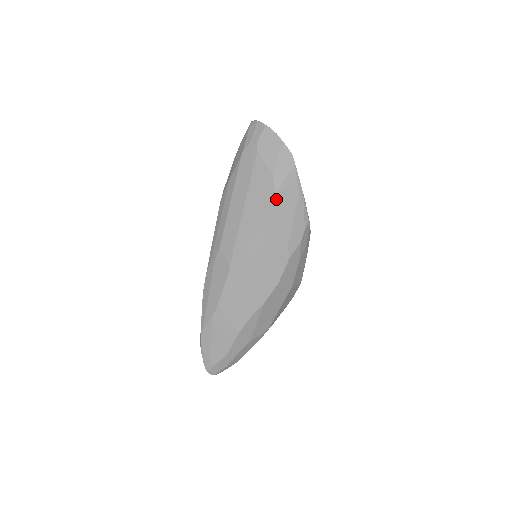
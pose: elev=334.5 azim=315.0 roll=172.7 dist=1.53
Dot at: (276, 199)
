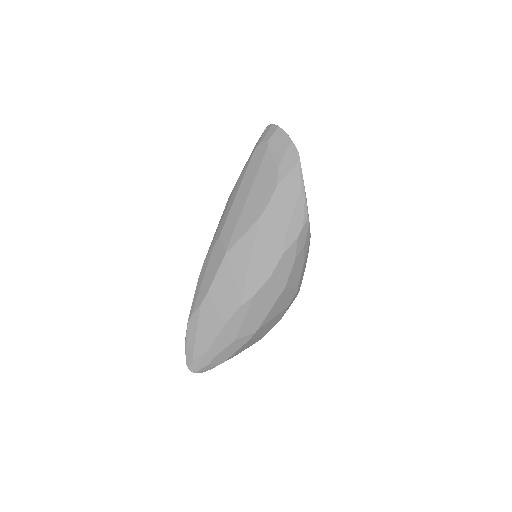
Dot at: (278, 190)
